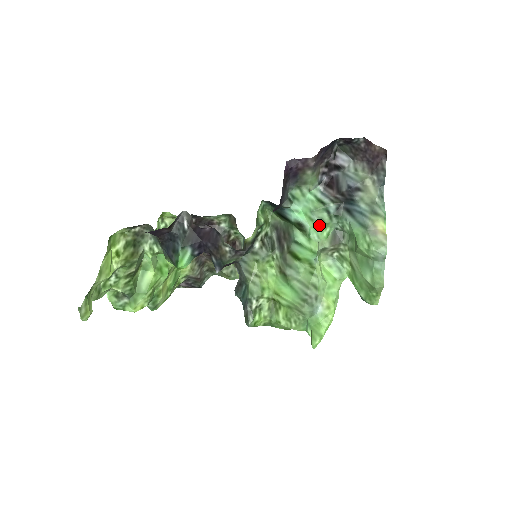
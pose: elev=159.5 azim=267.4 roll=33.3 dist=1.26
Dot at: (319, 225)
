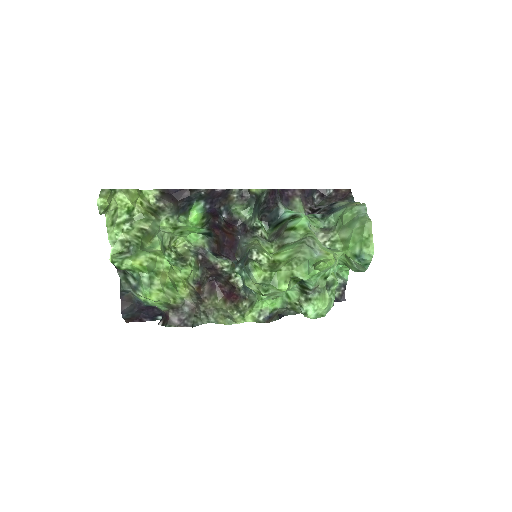
Dot at: (309, 219)
